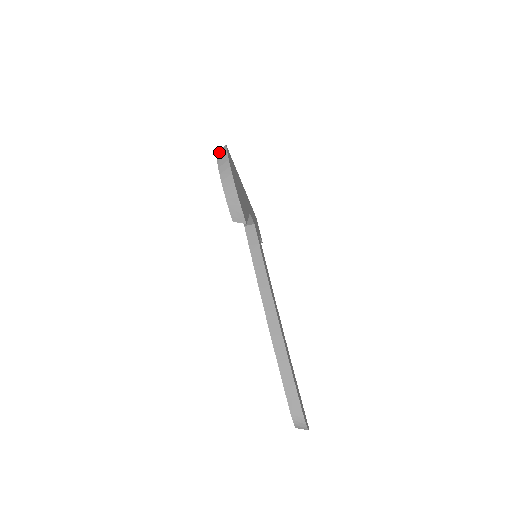
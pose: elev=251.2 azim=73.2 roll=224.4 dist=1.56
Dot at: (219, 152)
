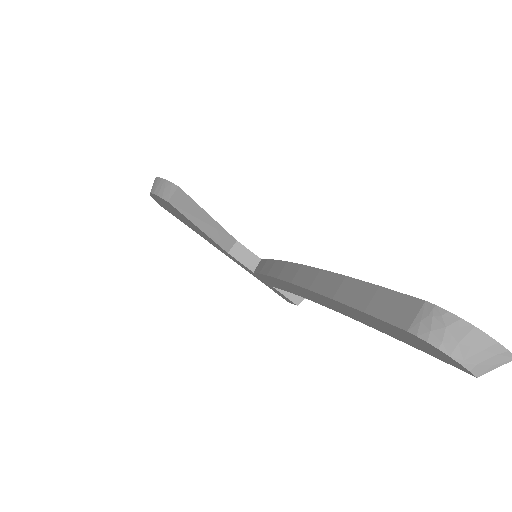
Dot at: occluded
